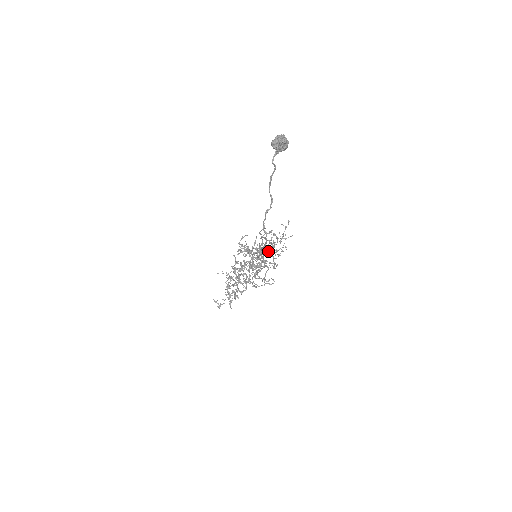
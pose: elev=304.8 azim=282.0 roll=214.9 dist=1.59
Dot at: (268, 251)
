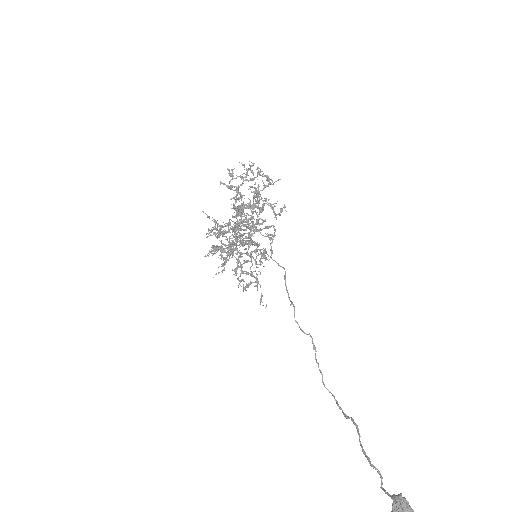
Dot at: (240, 185)
